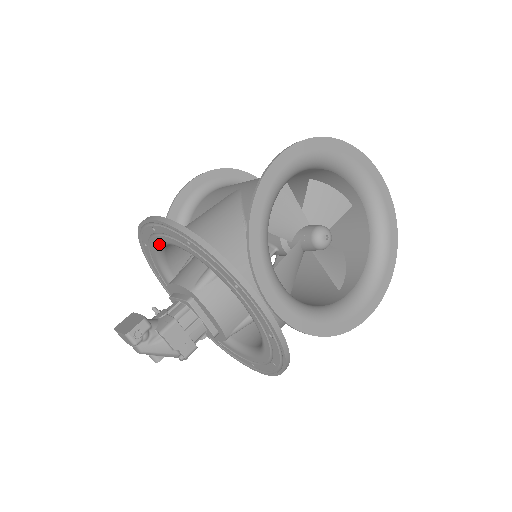
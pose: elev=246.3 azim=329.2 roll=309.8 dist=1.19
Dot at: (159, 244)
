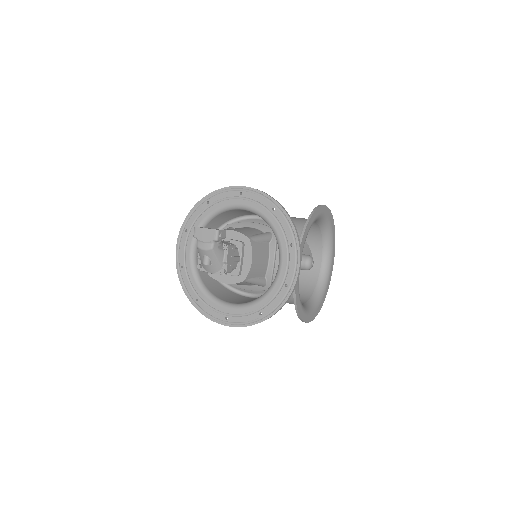
Dot at: (230, 205)
